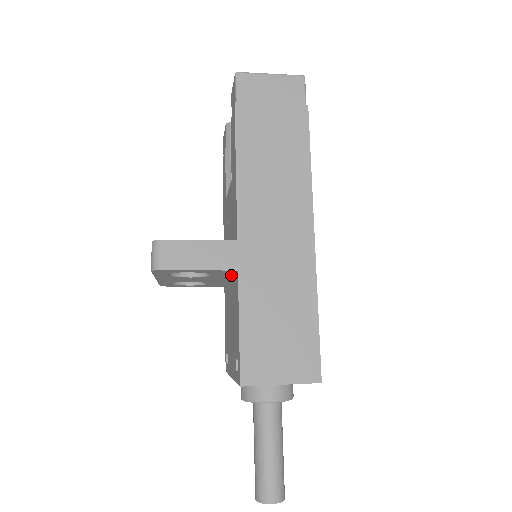
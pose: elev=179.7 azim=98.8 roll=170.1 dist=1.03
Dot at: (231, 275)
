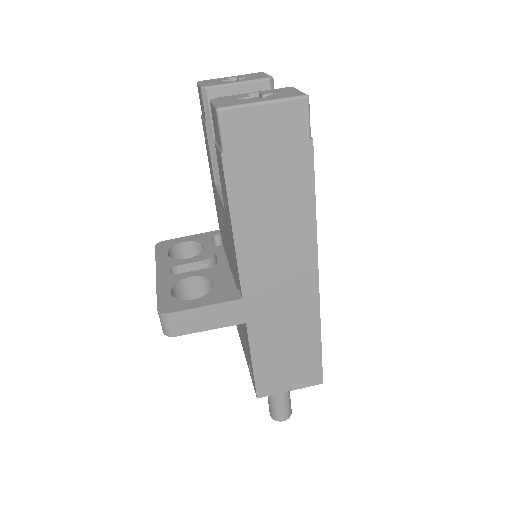
Dot at: occluded
